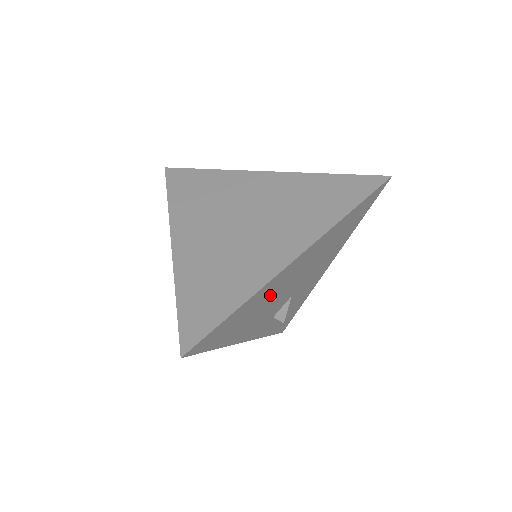
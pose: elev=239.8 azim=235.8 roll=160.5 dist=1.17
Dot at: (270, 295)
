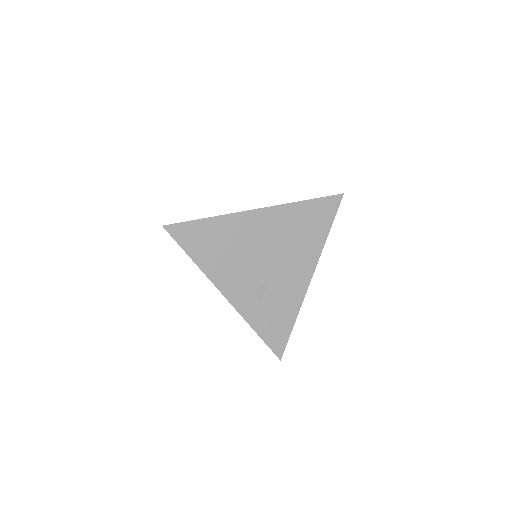
Dot at: (240, 239)
